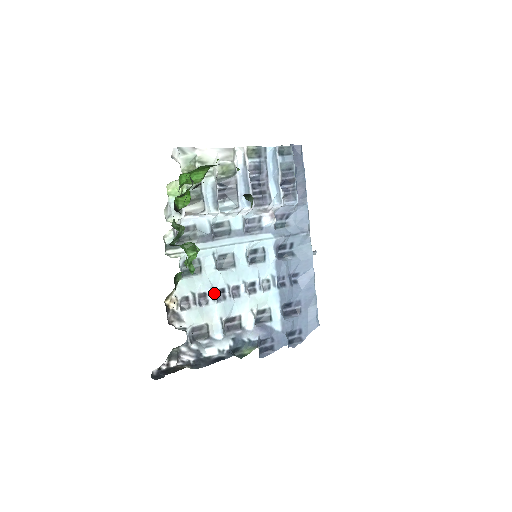
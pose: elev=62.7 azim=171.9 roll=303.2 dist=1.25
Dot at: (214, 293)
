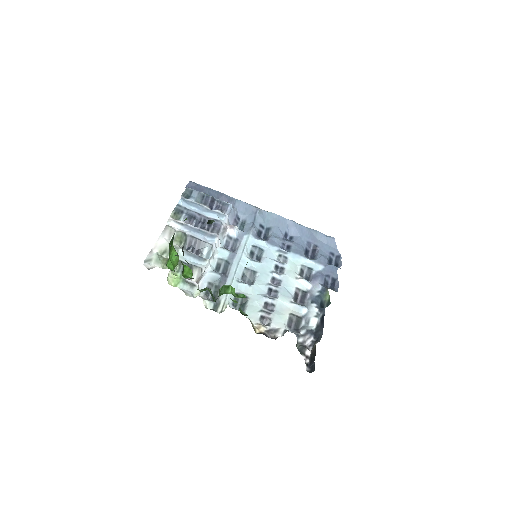
Dot at: (269, 297)
